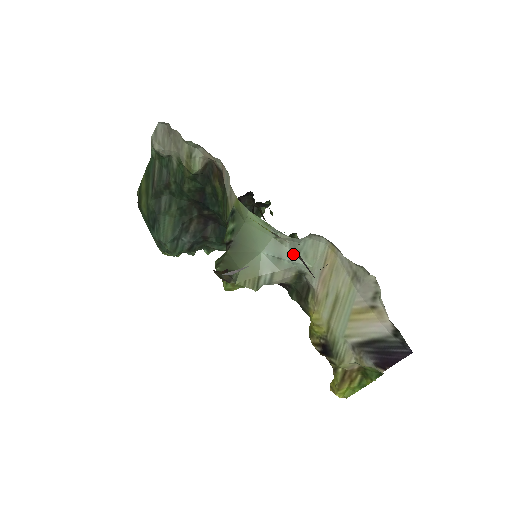
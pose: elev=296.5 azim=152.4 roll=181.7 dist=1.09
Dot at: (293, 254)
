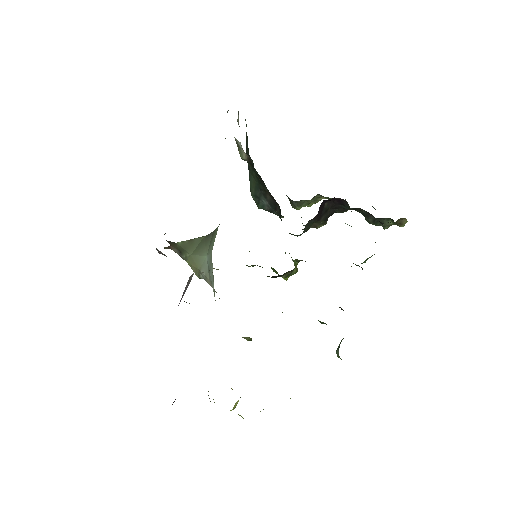
Dot at: occluded
